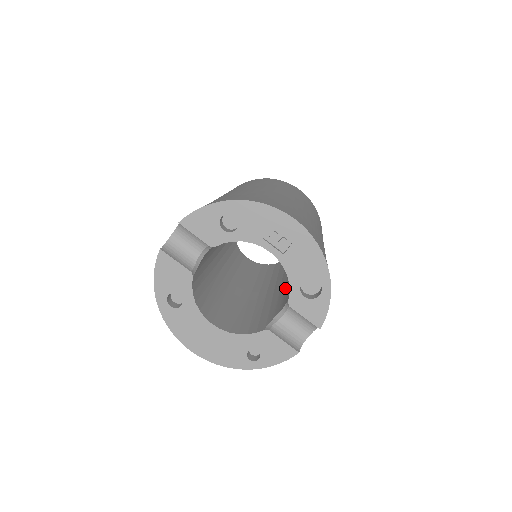
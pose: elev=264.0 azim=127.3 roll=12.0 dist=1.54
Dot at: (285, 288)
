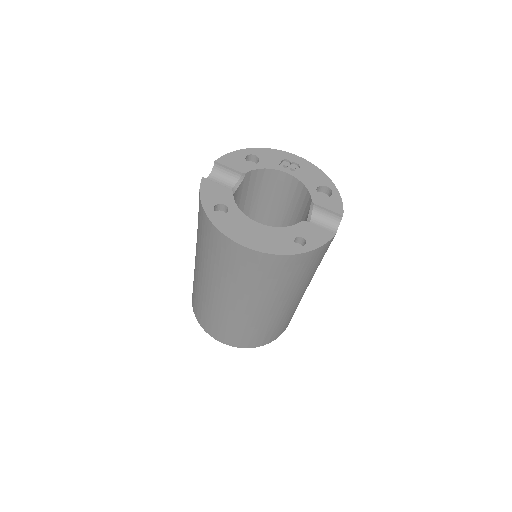
Dot at: occluded
